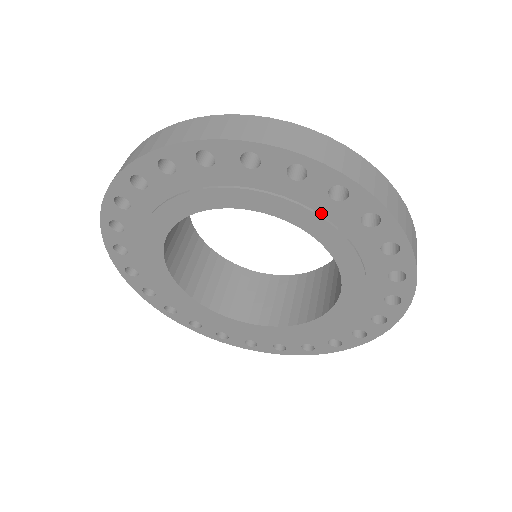
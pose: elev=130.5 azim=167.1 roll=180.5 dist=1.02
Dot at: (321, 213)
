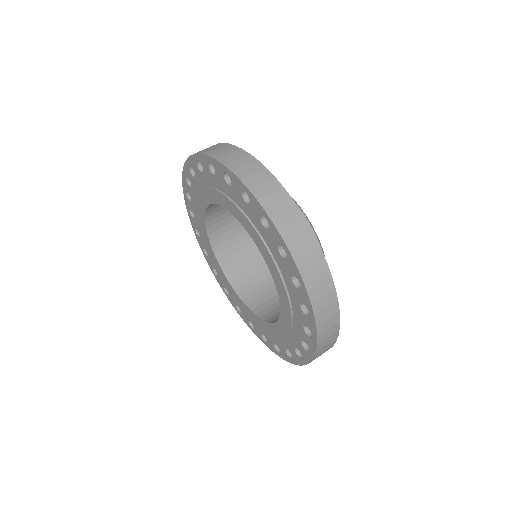
Dot at: (294, 319)
